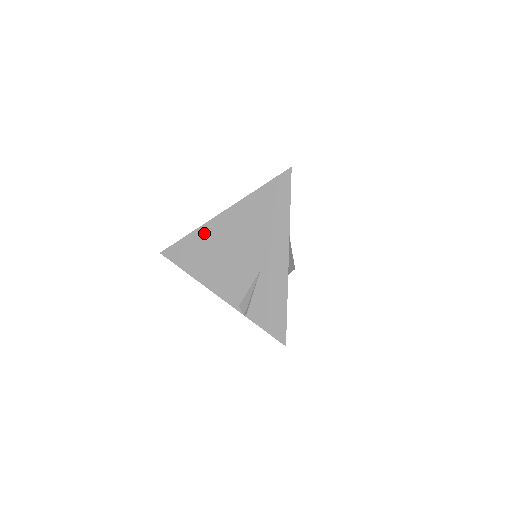
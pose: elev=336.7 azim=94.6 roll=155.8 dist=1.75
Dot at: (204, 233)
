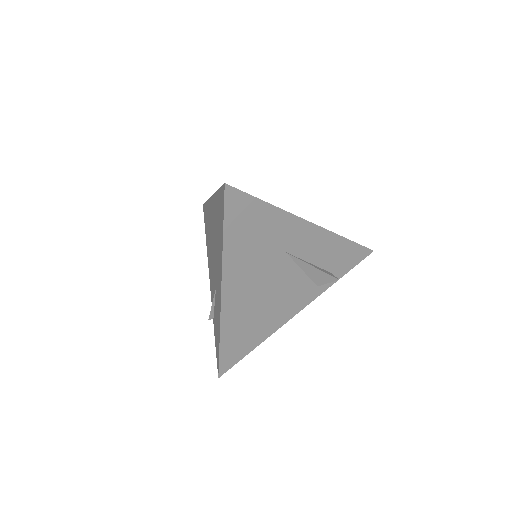
Dot at: (208, 209)
